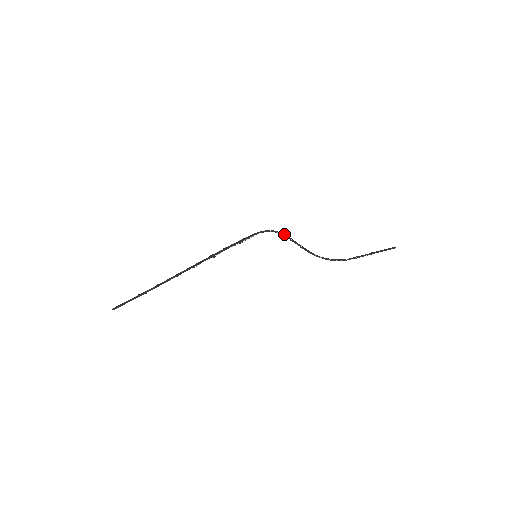
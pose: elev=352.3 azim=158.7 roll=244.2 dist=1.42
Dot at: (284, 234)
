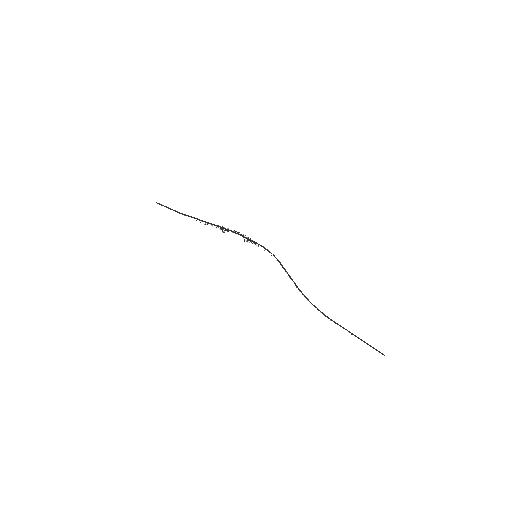
Dot at: (282, 265)
